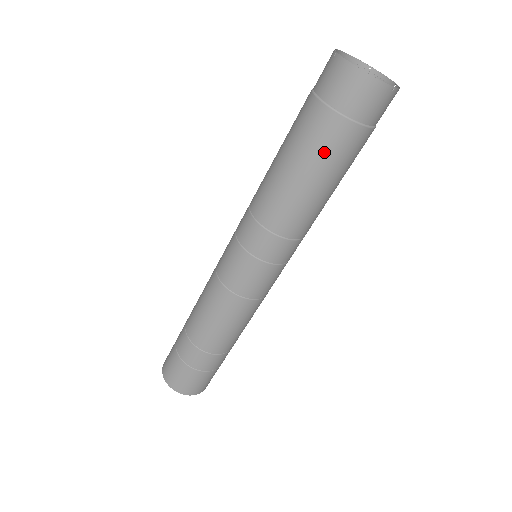
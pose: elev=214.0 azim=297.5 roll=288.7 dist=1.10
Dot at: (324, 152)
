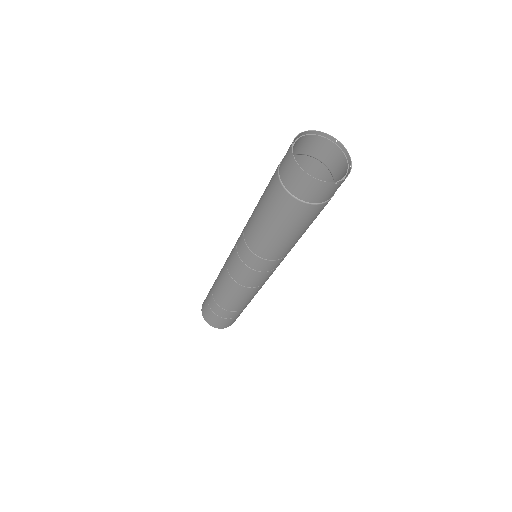
Dot at: (285, 217)
